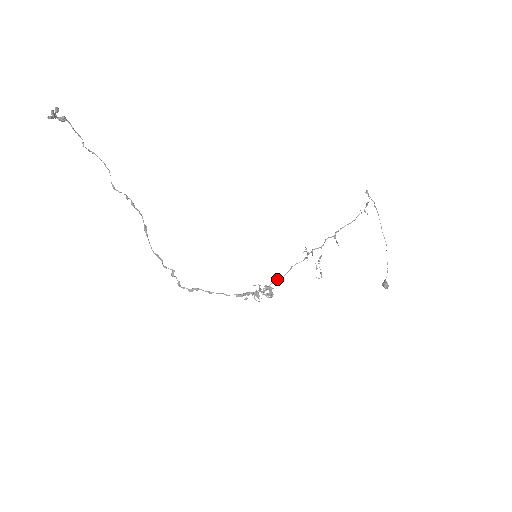
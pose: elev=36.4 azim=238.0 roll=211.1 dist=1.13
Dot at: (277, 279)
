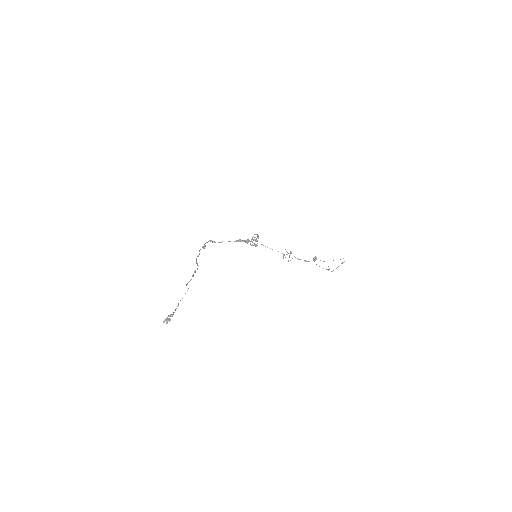
Dot at: occluded
